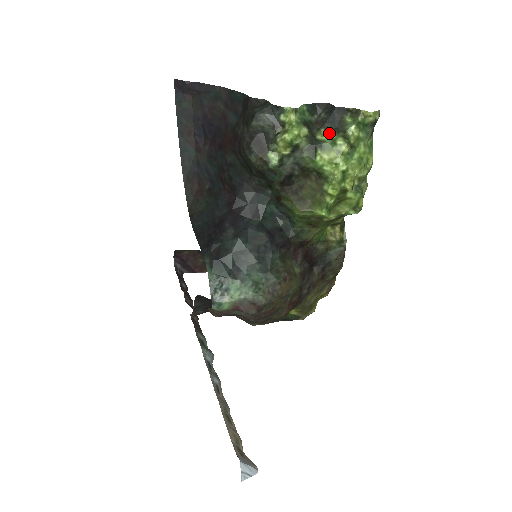
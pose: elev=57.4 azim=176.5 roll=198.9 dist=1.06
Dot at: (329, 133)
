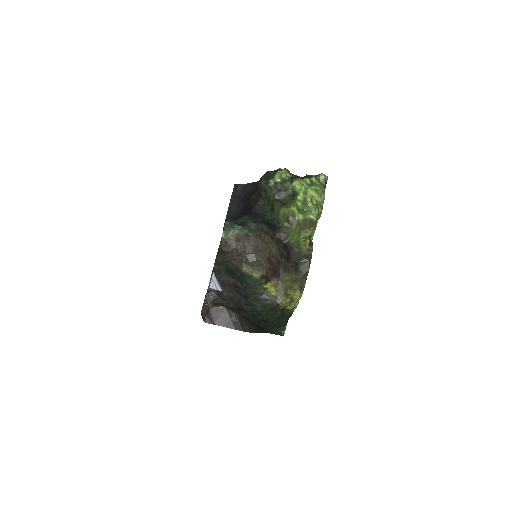
Dot at: occluded
